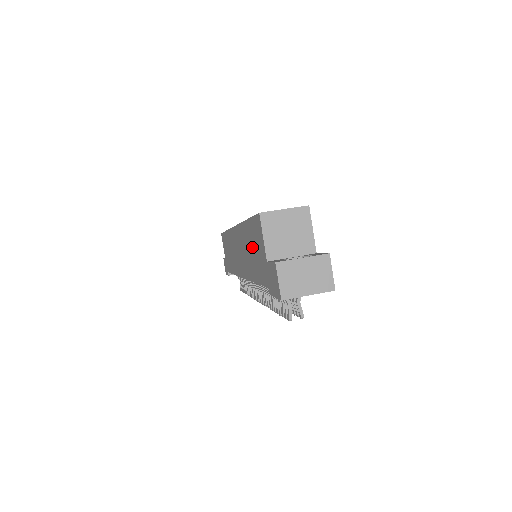
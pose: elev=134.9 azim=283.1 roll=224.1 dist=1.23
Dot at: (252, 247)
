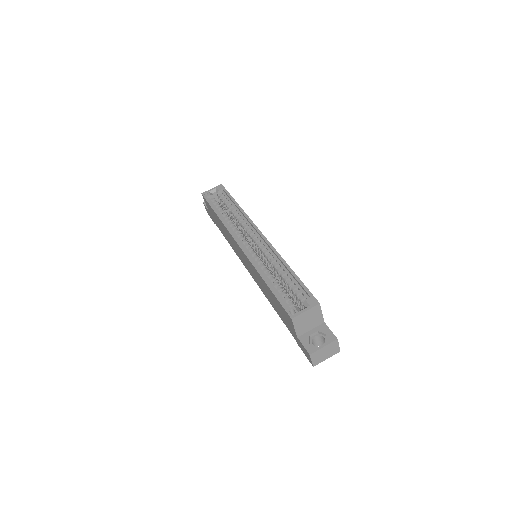
Dot at: (274, 302)
